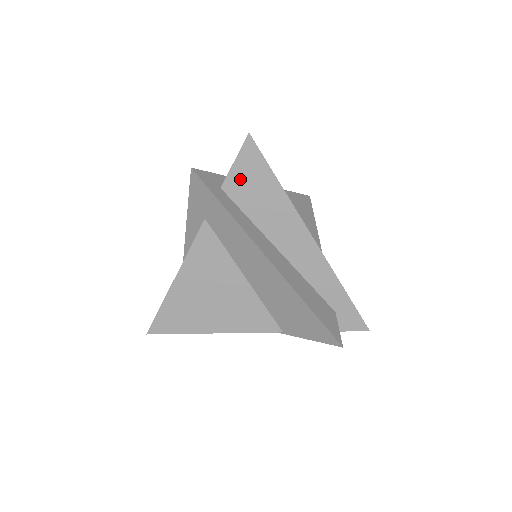
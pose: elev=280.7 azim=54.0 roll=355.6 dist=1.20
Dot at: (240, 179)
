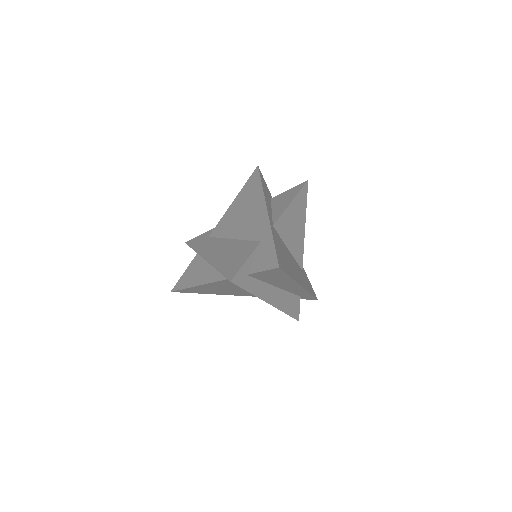
Dot at: (263, 274)
